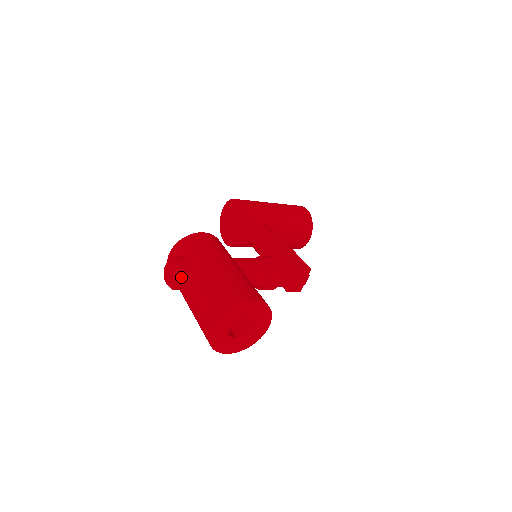
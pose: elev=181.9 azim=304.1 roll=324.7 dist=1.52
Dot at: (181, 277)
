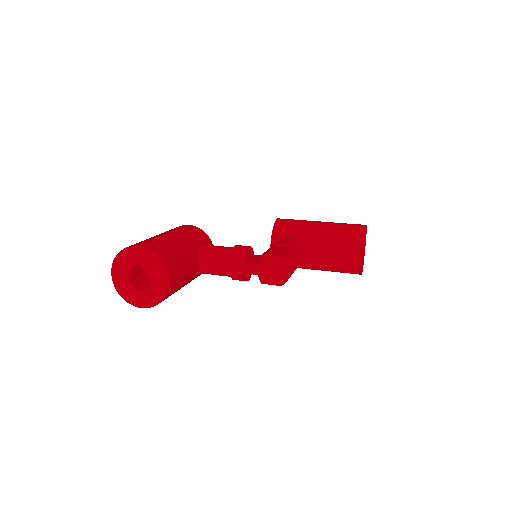
Dot at: occluded
